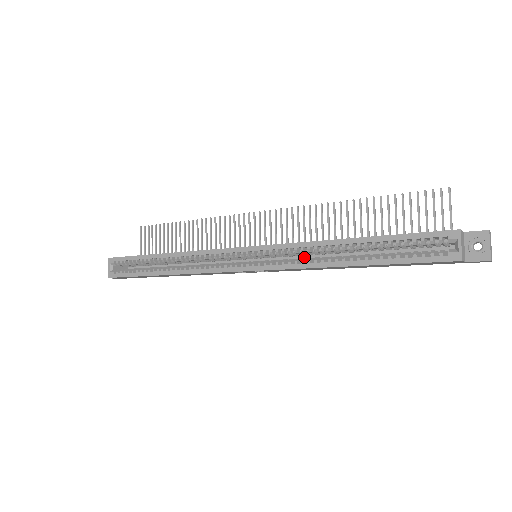
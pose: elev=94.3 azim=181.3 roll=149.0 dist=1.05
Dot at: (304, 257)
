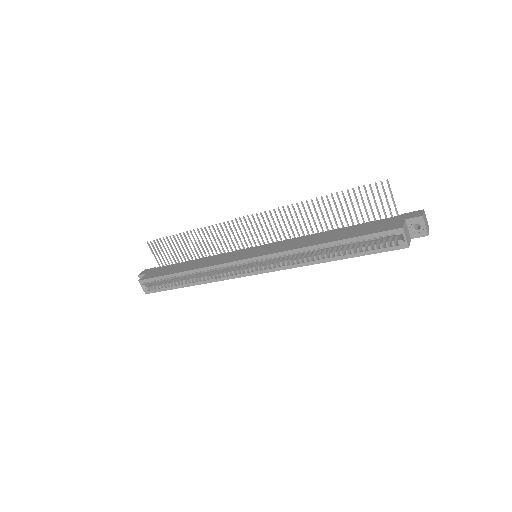
Dot at: occluded
